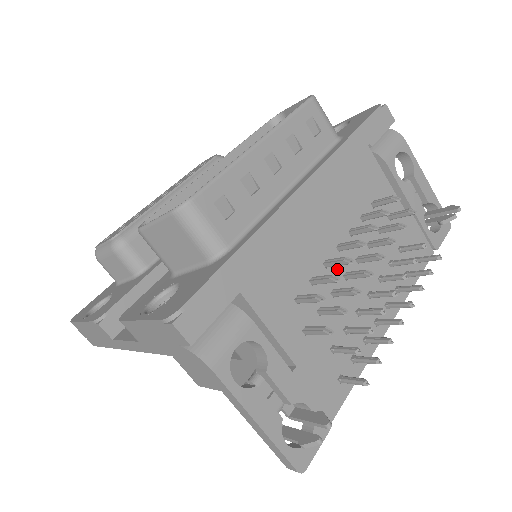
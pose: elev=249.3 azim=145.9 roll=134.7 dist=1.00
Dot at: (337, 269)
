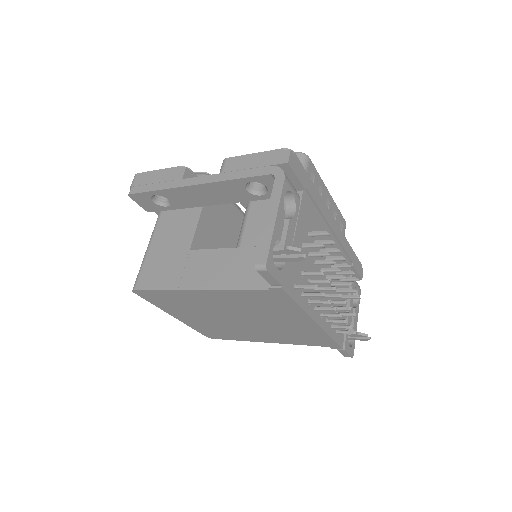
Dot at: occluded
